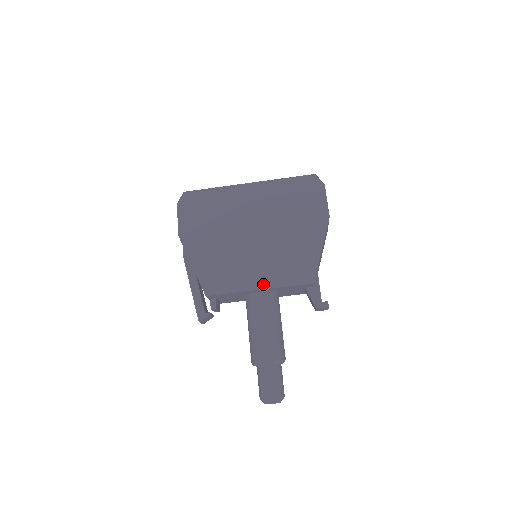
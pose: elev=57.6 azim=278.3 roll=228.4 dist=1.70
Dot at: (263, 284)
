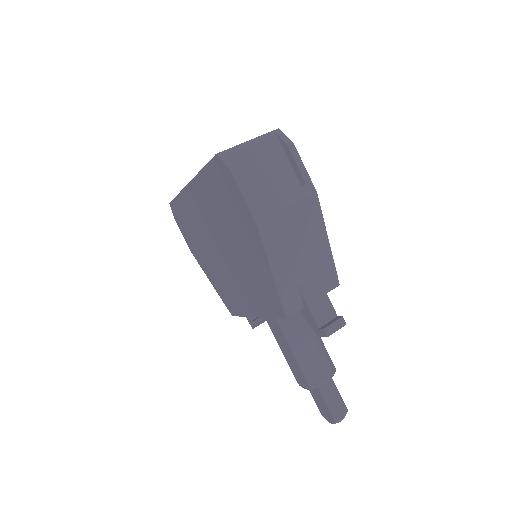
Dot at: (254, 311)
